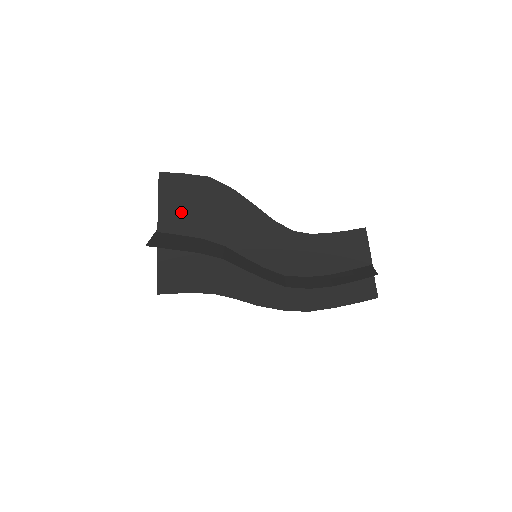
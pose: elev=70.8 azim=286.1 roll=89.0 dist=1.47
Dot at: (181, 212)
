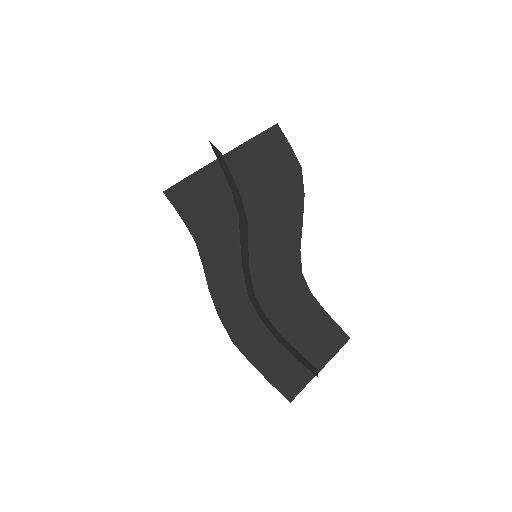
Dot at: (254, 164)
